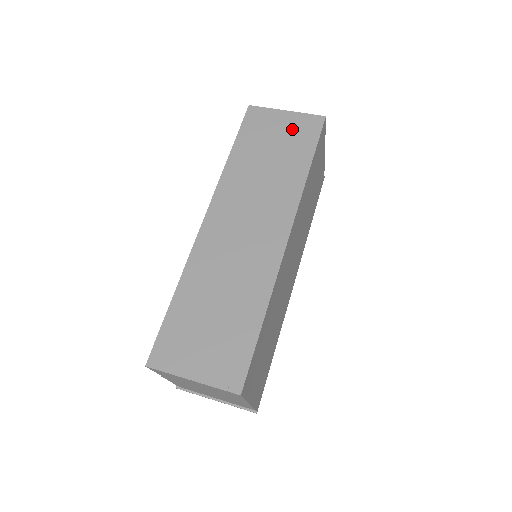
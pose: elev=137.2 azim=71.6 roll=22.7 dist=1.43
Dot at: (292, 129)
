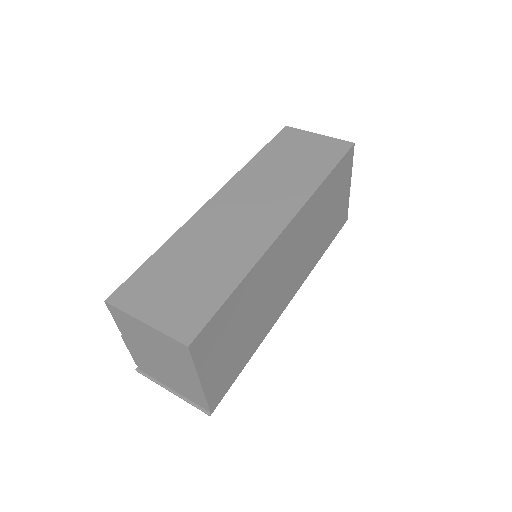
Dot at: (320, 147)
